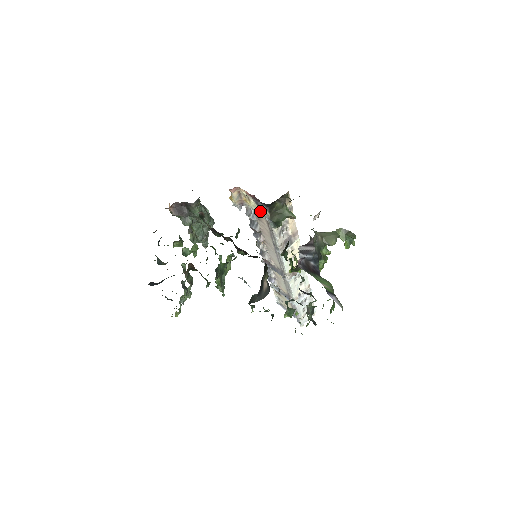
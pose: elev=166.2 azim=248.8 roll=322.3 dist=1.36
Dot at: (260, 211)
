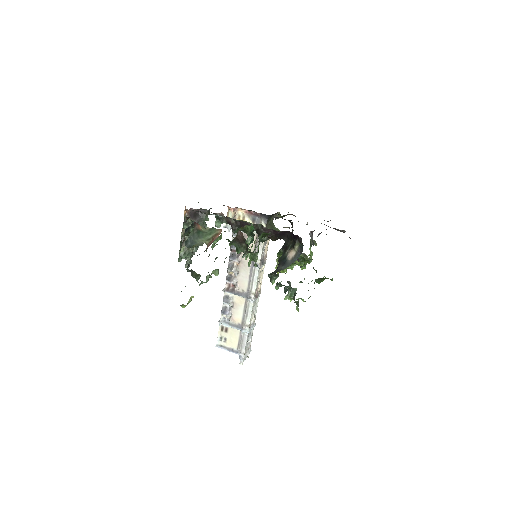
Dot at: occluded
